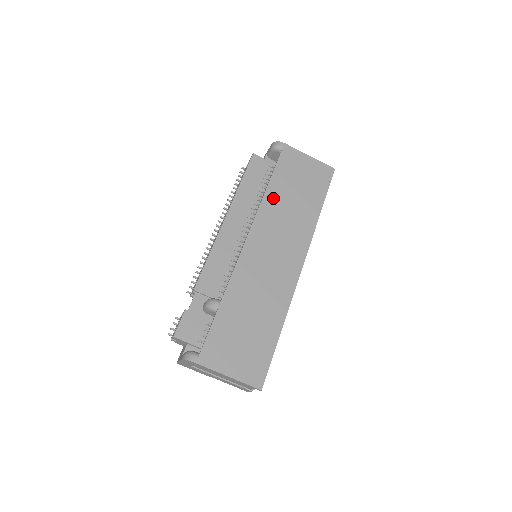
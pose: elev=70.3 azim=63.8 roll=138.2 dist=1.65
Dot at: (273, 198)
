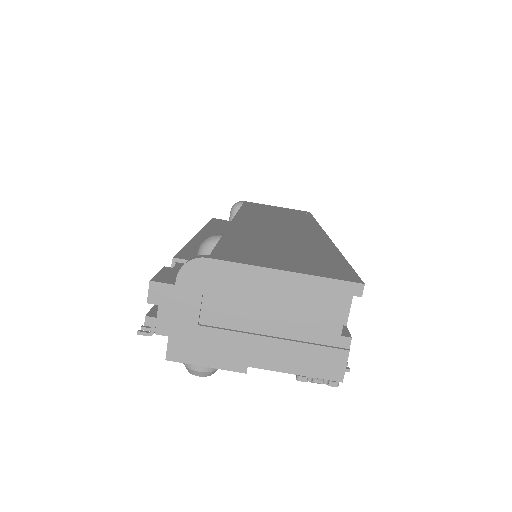
Dot at: (252, 211)
